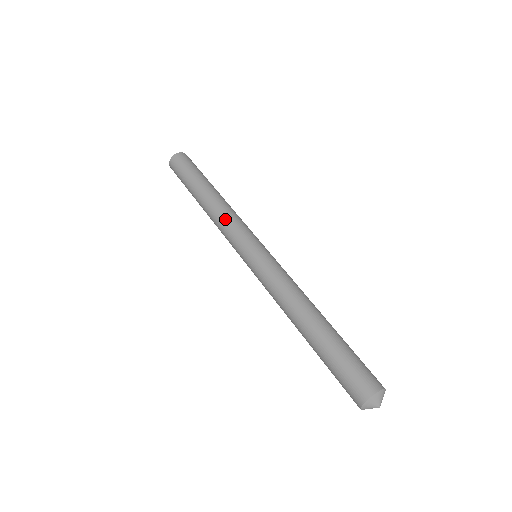
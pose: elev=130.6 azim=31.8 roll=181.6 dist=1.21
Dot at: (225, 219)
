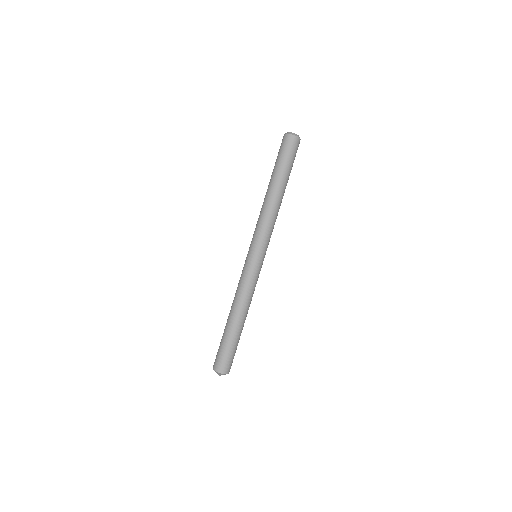
Dot at: (265, 221)
